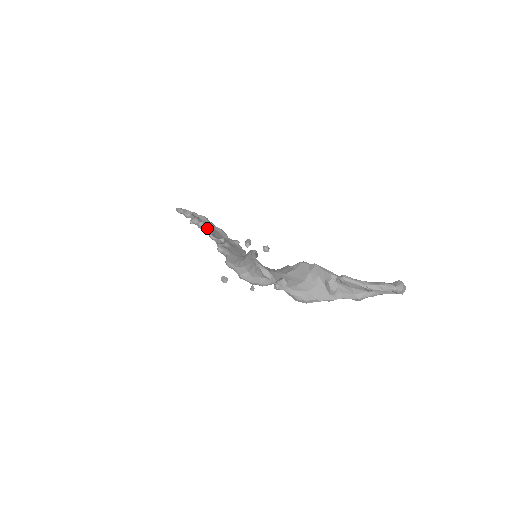
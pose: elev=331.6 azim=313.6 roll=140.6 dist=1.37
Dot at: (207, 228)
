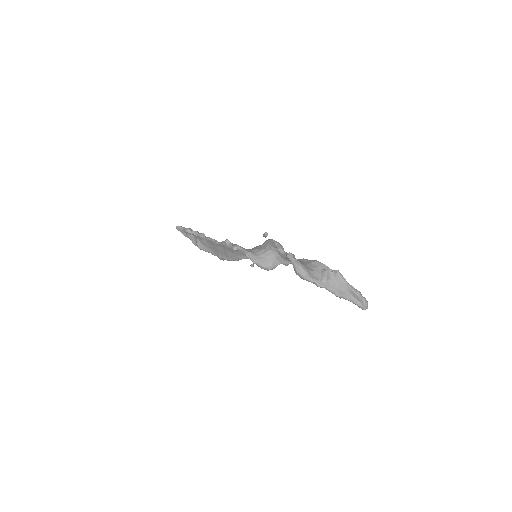
Dot at: occluded
